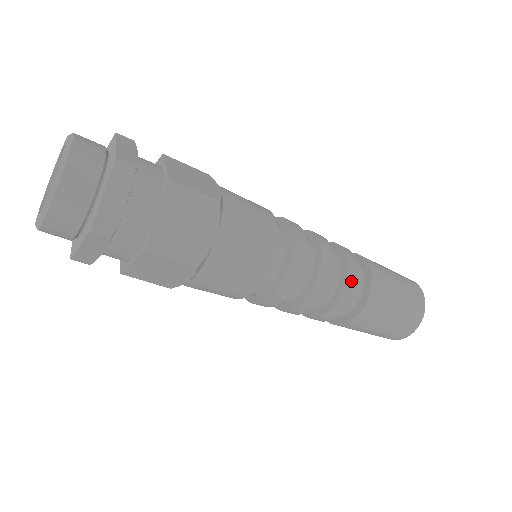
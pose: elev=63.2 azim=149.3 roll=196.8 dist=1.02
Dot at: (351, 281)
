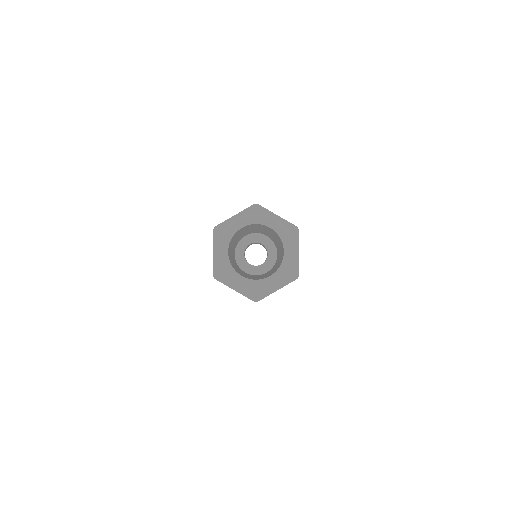
Dot at: occluded
